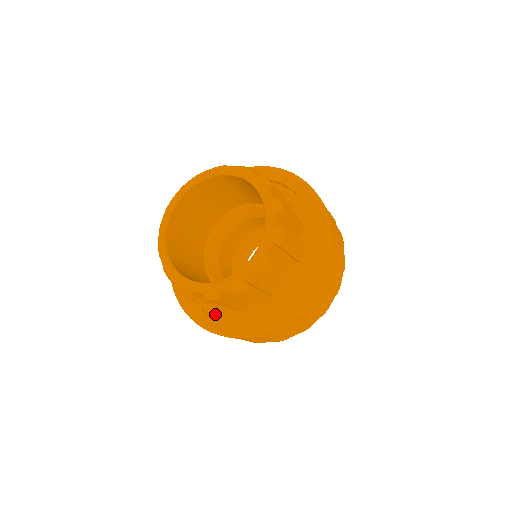
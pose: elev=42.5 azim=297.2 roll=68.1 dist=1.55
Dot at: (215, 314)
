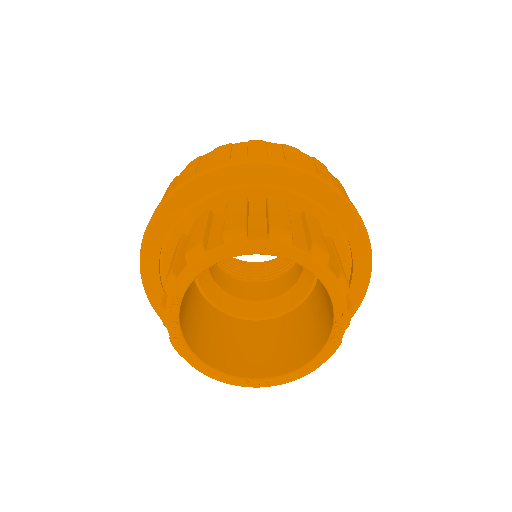
Dot at: occluded
